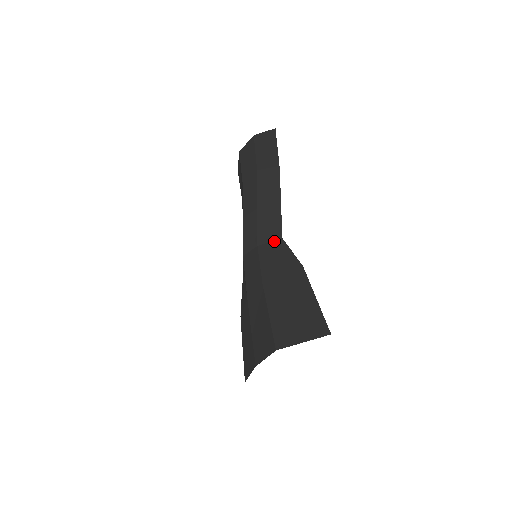
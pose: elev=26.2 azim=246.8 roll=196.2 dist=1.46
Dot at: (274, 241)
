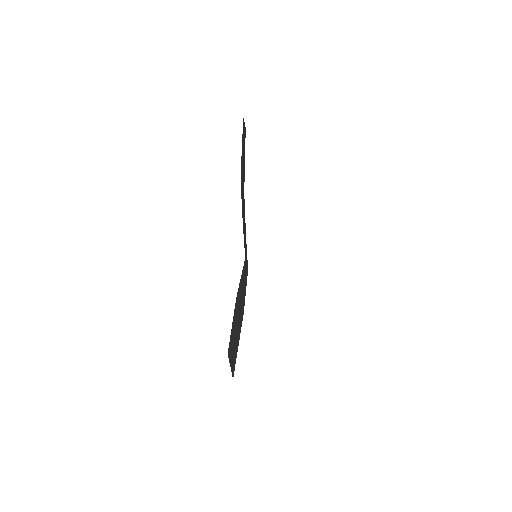
Dot at: (246, 267)
